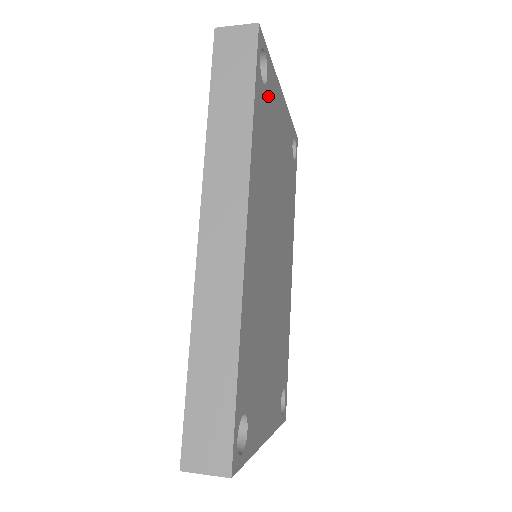
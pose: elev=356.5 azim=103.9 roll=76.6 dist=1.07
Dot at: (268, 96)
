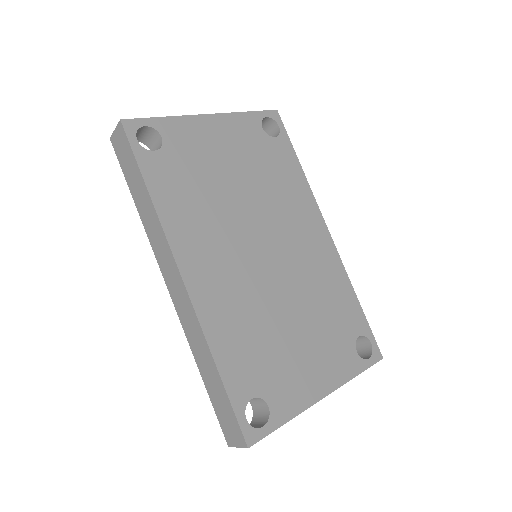
Dot at: (173, 149)
